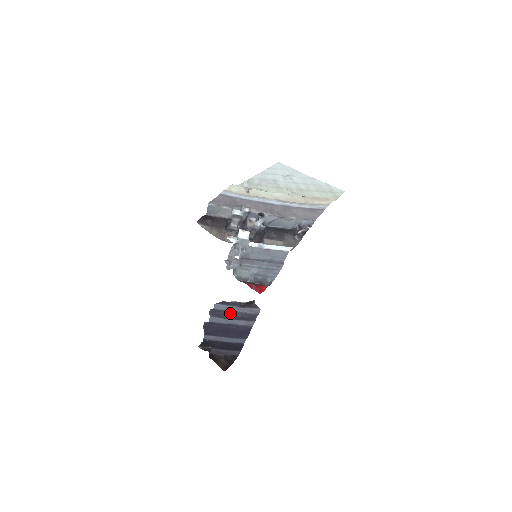
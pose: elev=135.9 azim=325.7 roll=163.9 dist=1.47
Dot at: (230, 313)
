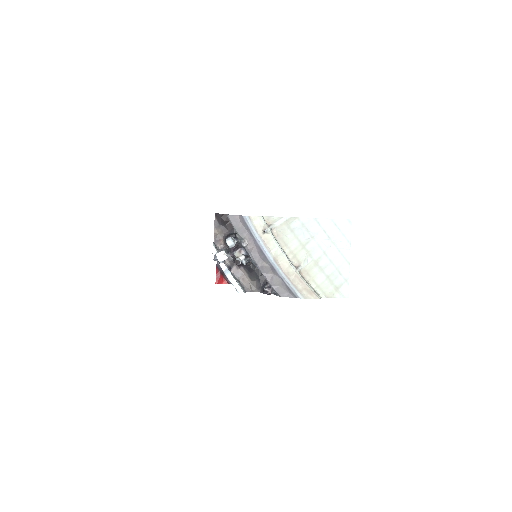
Dot at: occluded
